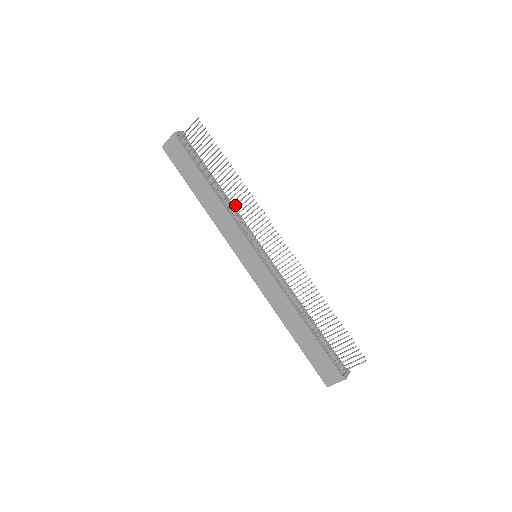
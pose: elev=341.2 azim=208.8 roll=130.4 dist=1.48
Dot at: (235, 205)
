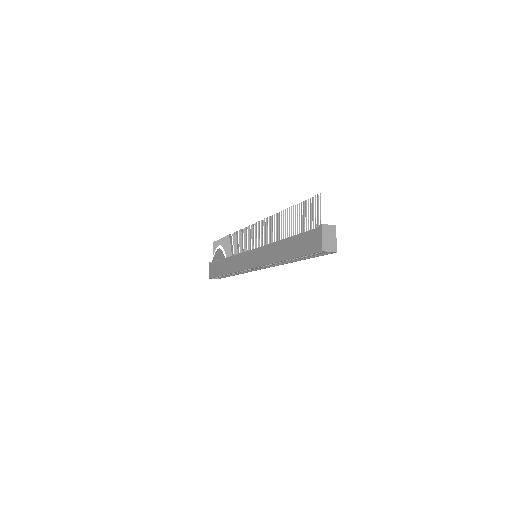
Dot at: (236, 248)
